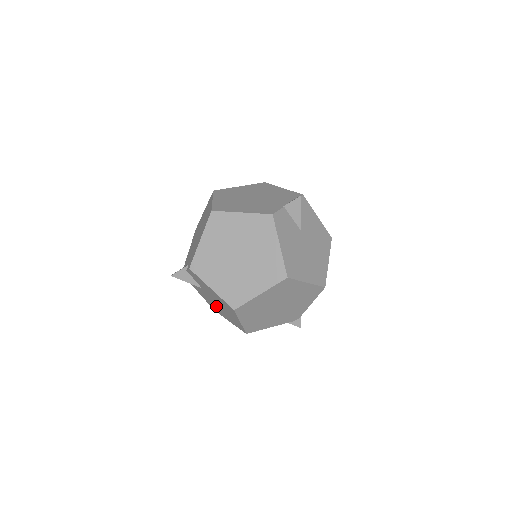
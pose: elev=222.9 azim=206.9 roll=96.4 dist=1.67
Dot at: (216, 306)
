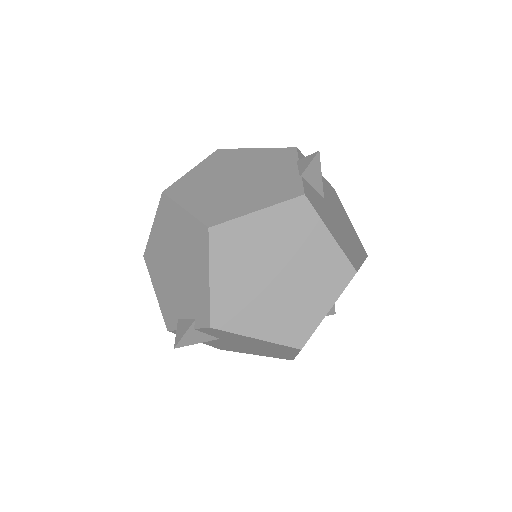
Dot at: (237, 348)
